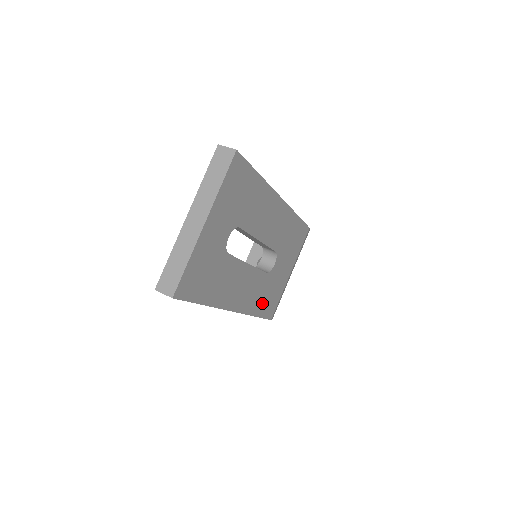
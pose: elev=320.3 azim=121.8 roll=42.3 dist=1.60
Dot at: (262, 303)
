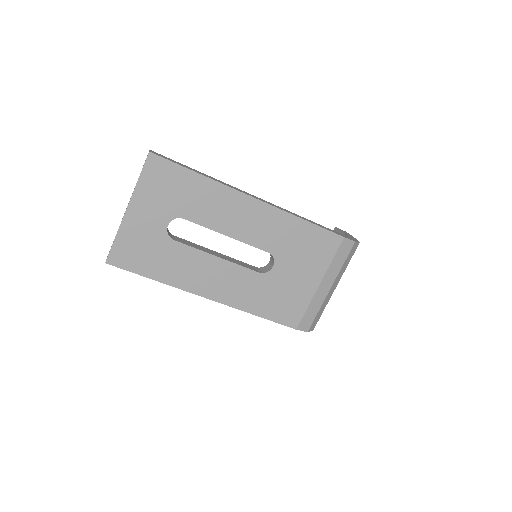
Dot at: (265, 304)
